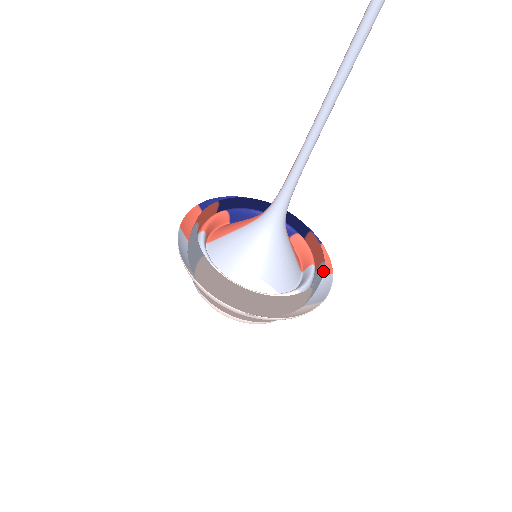
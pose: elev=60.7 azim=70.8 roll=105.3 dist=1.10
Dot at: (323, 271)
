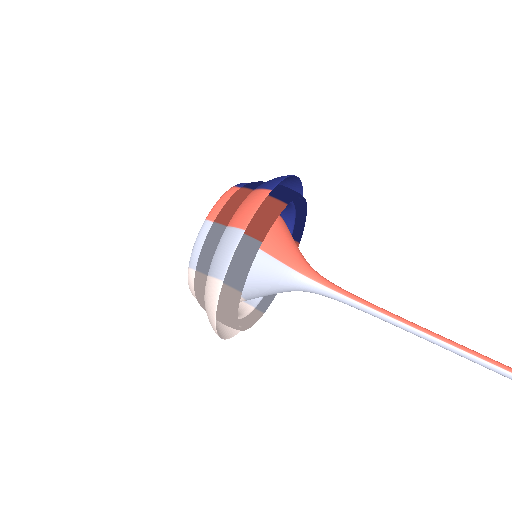
Dot at: occluded
